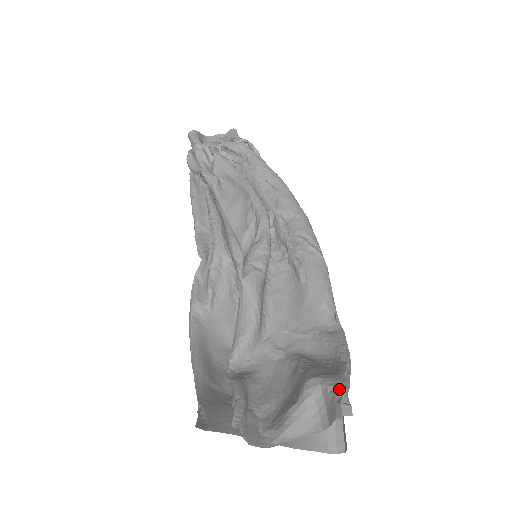
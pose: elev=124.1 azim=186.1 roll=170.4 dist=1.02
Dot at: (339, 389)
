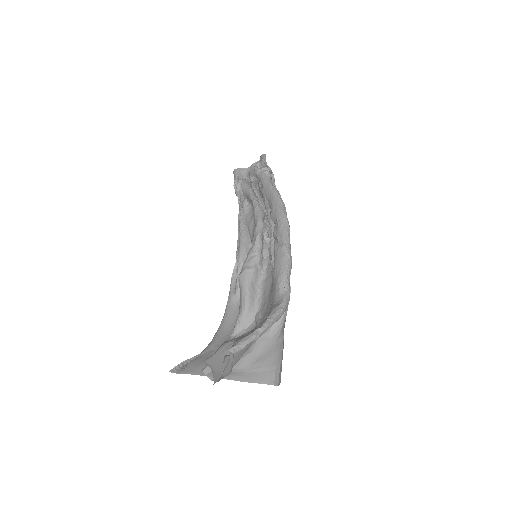
Dot at: (232, 347)
